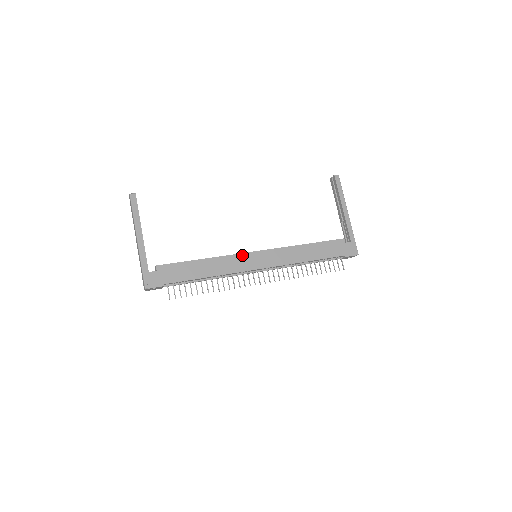
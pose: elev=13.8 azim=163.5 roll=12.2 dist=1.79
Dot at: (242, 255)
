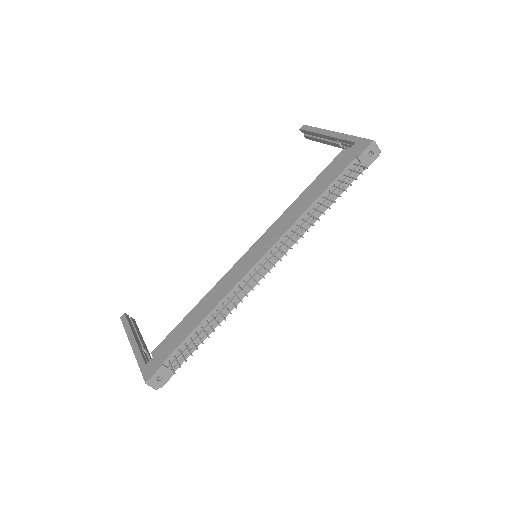
Dot at: (234, 267)
